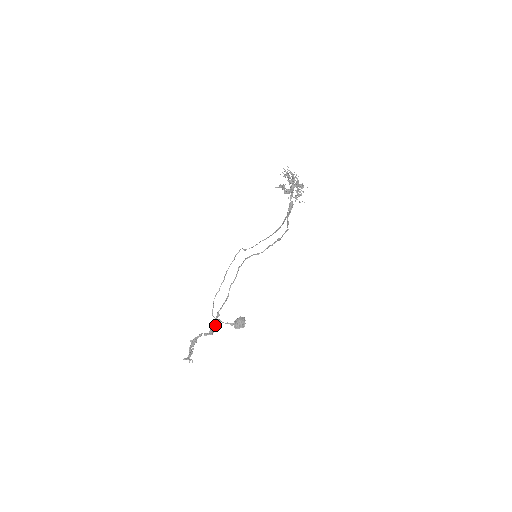
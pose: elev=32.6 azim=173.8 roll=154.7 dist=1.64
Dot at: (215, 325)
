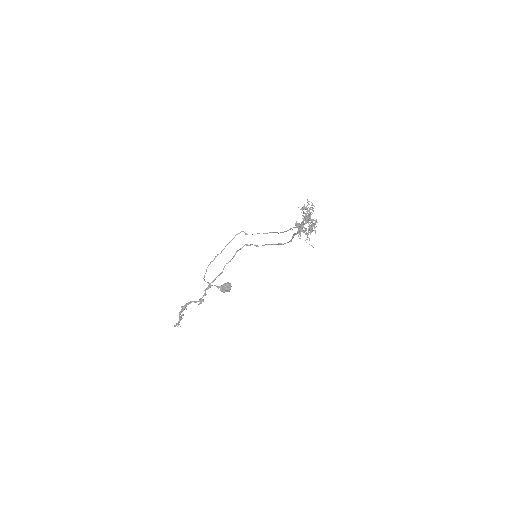
Dot at: (205, 295)
